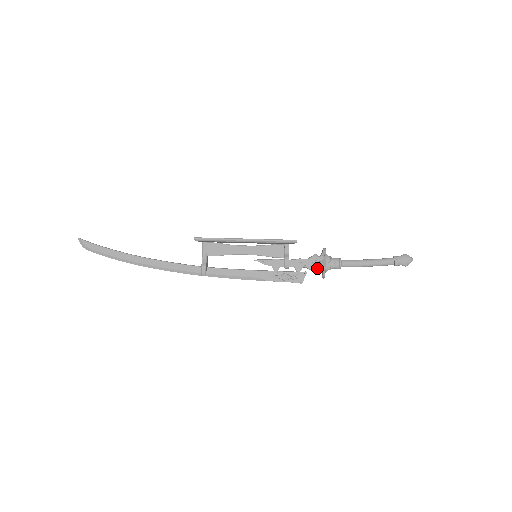
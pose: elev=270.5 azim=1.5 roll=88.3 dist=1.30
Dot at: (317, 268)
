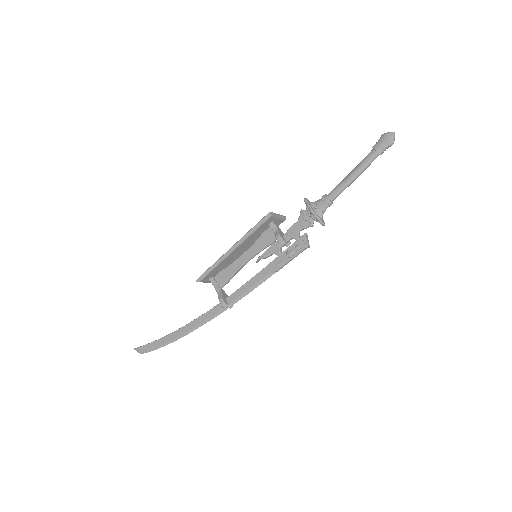
Dot at: (311, 221)
